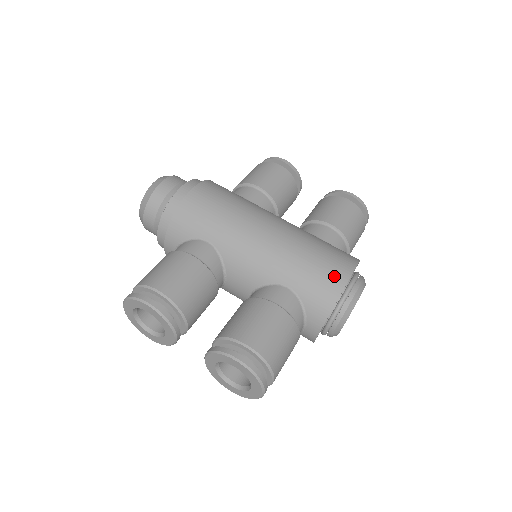
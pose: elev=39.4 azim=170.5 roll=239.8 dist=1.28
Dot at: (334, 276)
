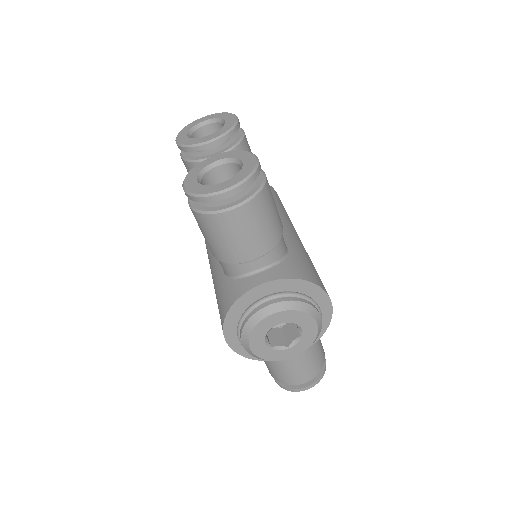
Dot at: (322, 283)
